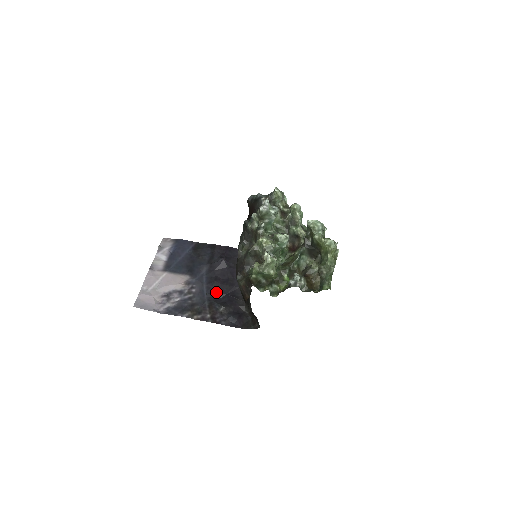
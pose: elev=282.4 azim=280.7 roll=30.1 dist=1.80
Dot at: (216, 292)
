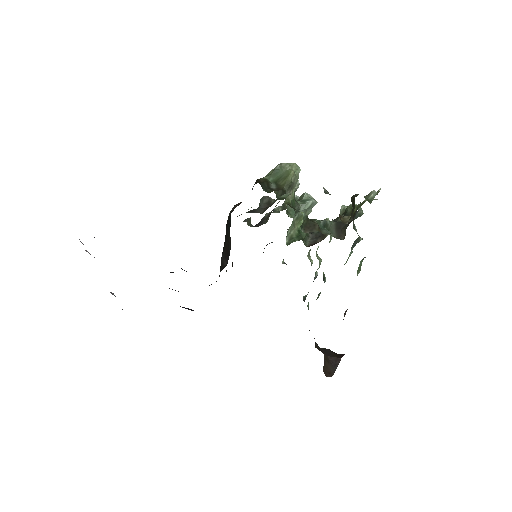
Dot at: occluded
